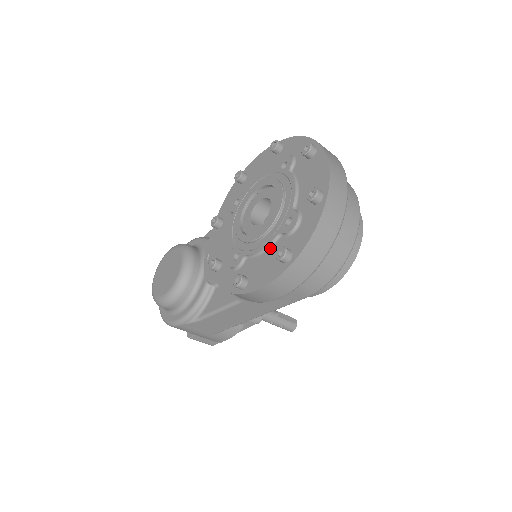
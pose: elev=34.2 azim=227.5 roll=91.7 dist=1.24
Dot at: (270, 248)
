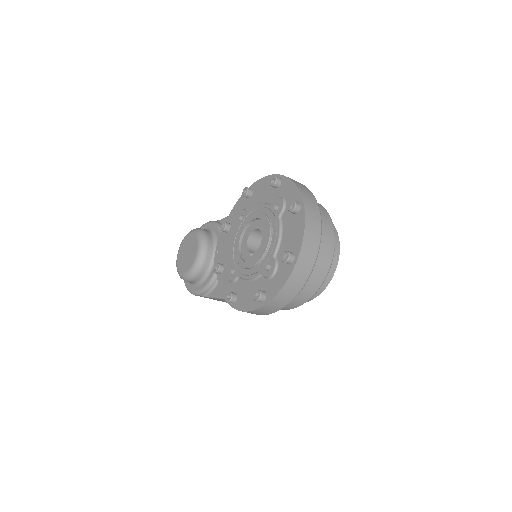
Dot at: (254, 280)
